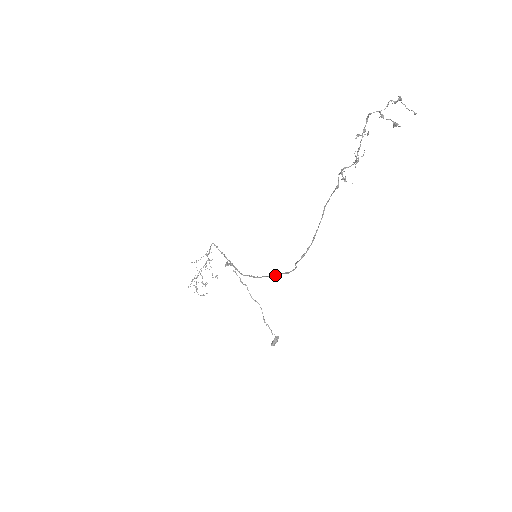
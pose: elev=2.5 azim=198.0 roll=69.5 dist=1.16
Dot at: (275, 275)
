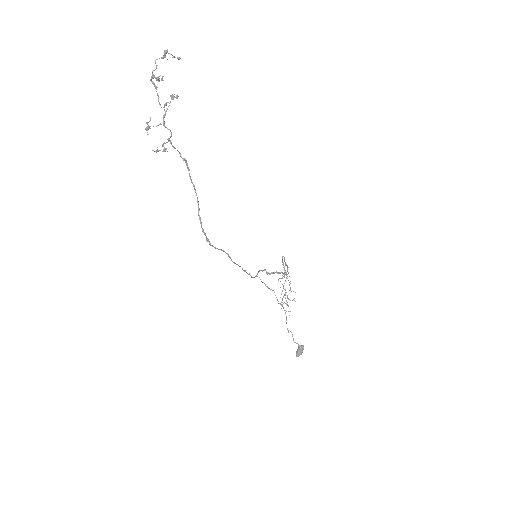
Dot at: (242, 269)
